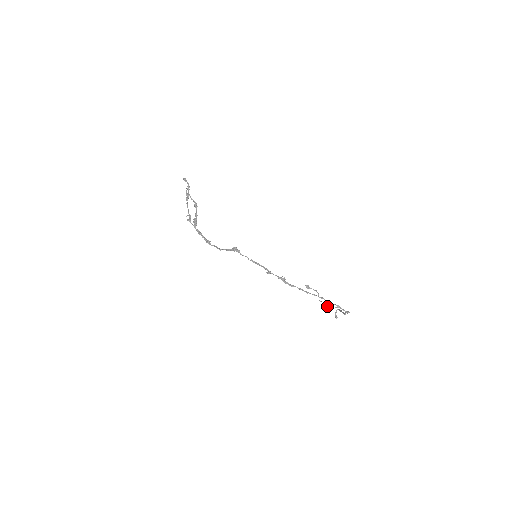
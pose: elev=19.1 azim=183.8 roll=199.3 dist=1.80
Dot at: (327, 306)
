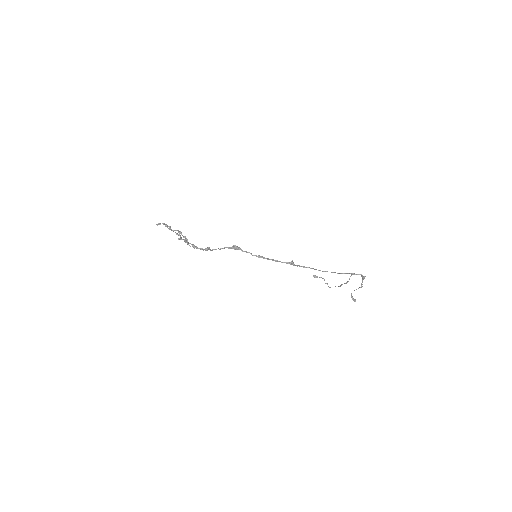
Dot at: (342, 284)
